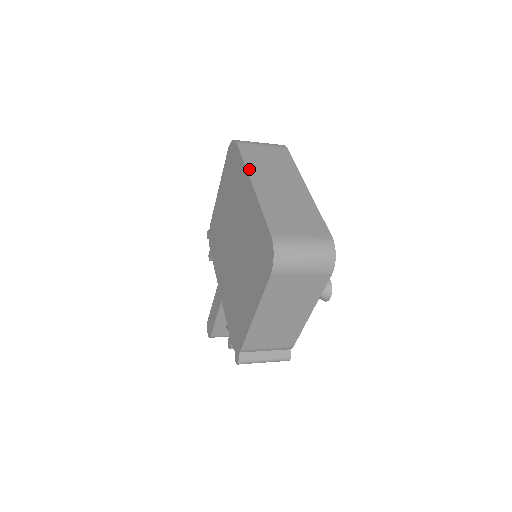
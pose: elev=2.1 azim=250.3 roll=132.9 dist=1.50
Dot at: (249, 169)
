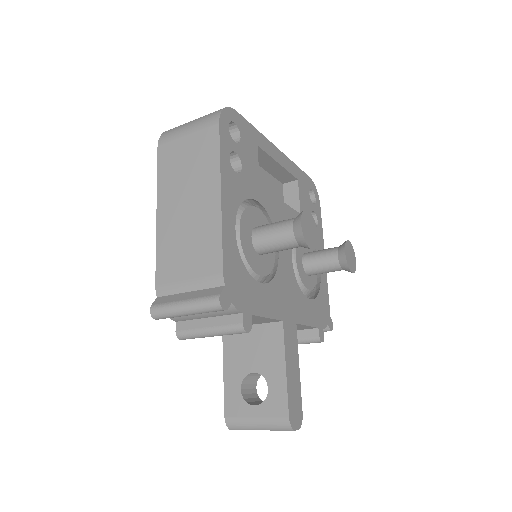
Dot at: occluded
